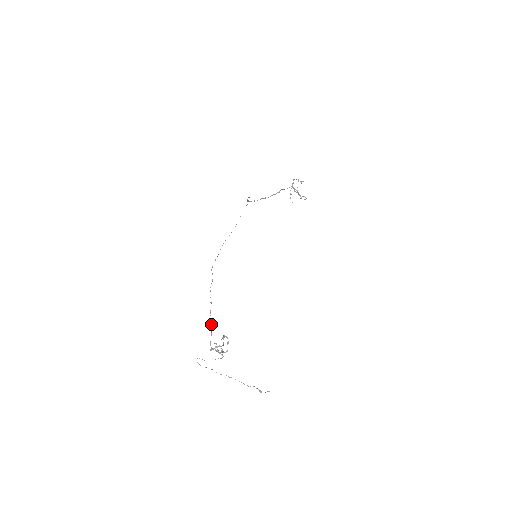
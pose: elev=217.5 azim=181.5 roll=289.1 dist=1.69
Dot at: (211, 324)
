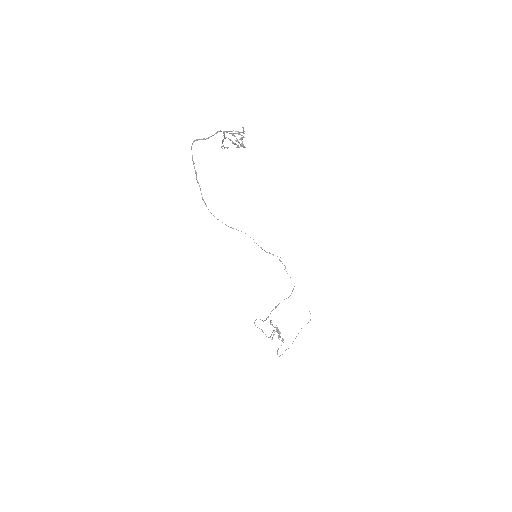
Dot at: (262, 331)
